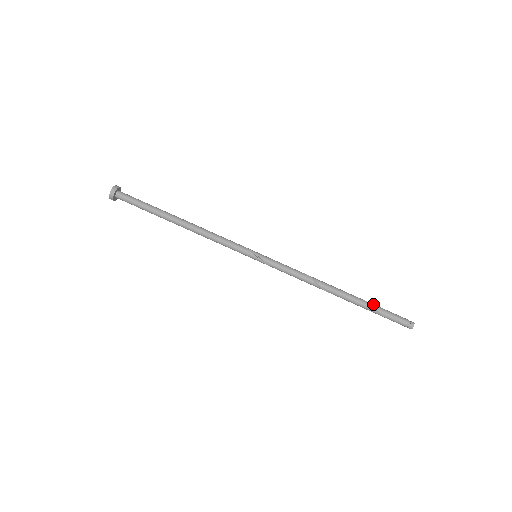
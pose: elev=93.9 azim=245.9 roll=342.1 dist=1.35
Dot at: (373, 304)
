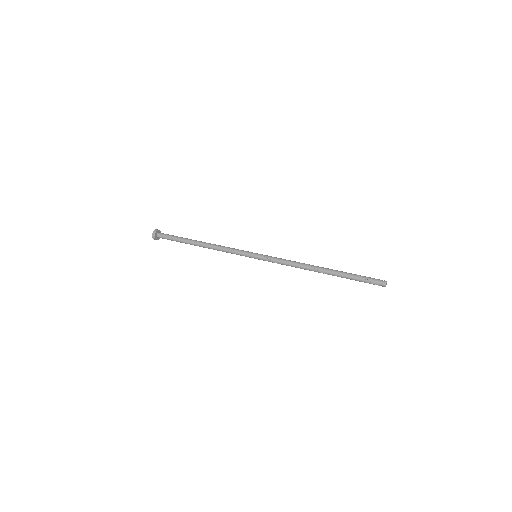
Dot at: occluded
